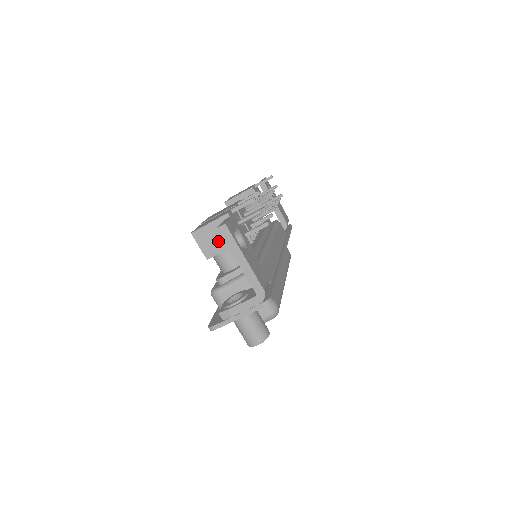
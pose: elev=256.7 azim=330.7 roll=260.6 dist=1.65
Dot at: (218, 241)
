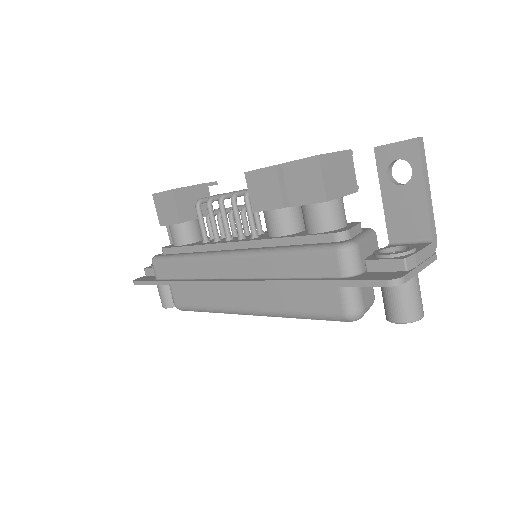
Dot at: (339, 180)
